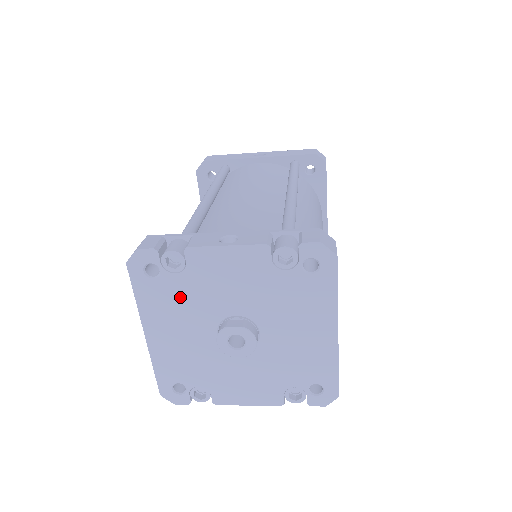
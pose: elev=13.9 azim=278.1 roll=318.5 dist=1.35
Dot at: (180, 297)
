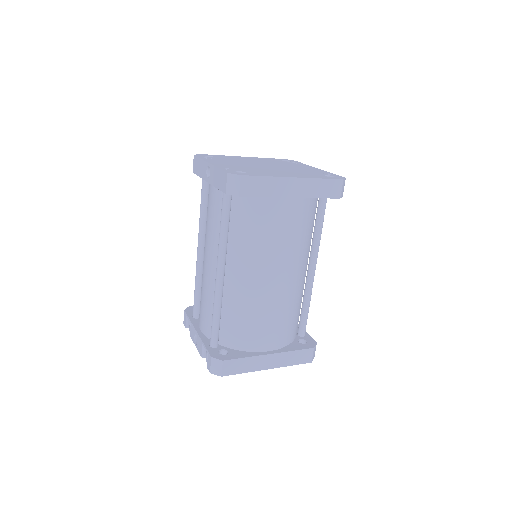
Dot at: occluded
